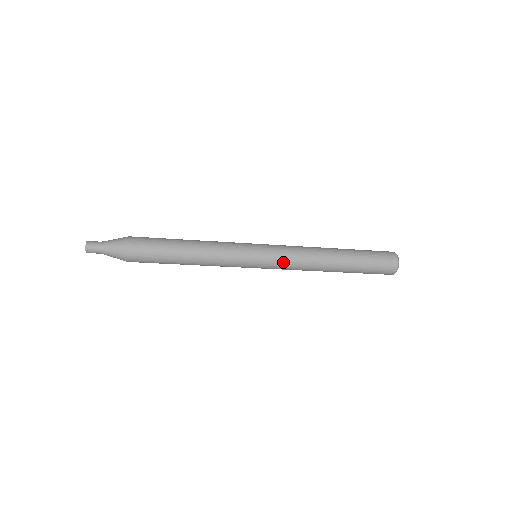
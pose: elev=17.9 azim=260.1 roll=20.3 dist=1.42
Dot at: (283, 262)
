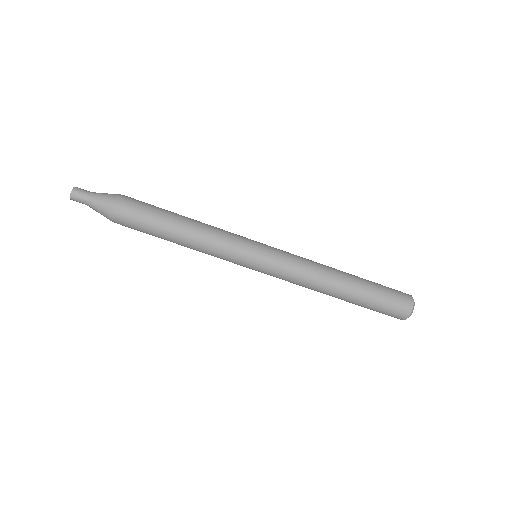
Dot at: (288, 253)
